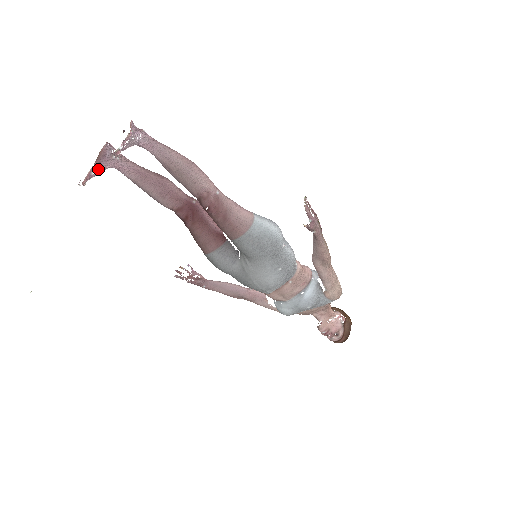
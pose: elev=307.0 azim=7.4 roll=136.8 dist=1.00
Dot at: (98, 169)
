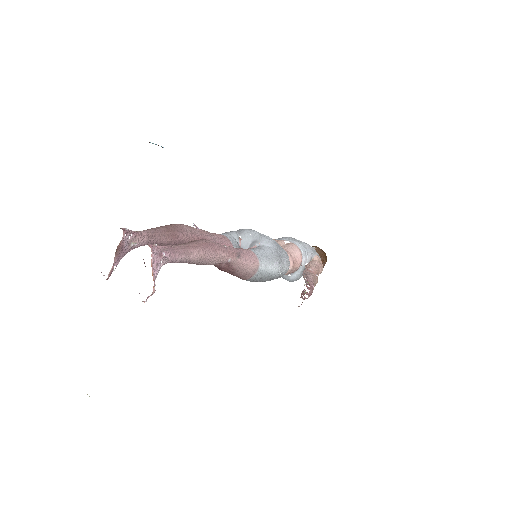
Dot at: (118, 262)
